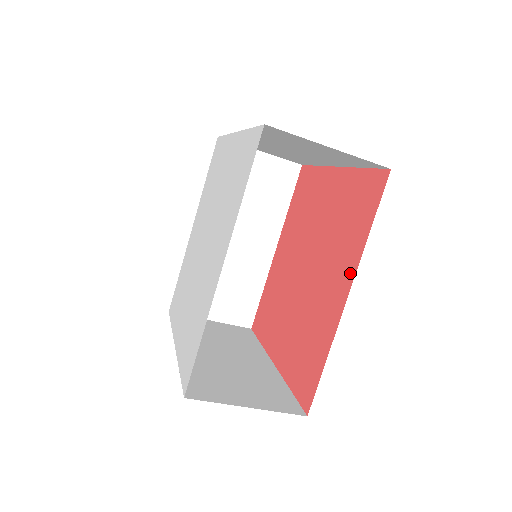
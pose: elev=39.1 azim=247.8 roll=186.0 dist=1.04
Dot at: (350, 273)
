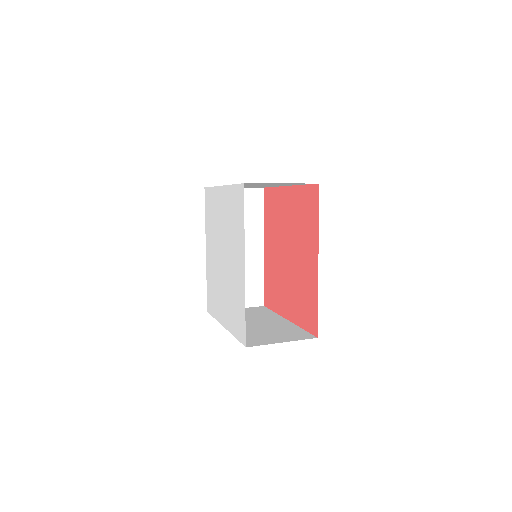
Dot at: (315, 248)
